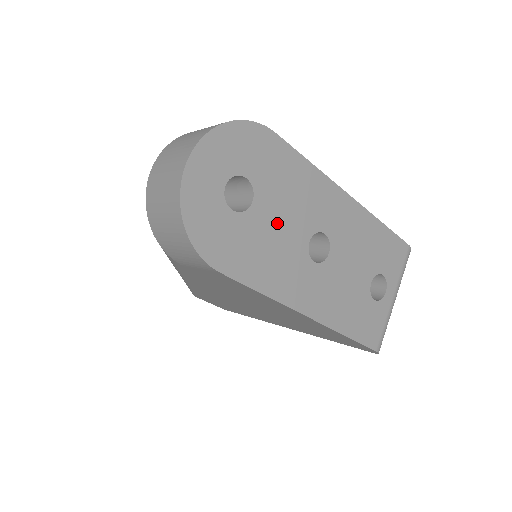
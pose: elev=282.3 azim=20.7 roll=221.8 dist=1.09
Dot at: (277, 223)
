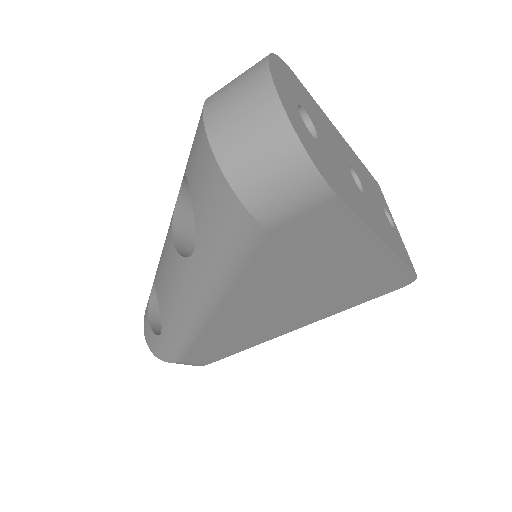
Dot at: (333, 154)
